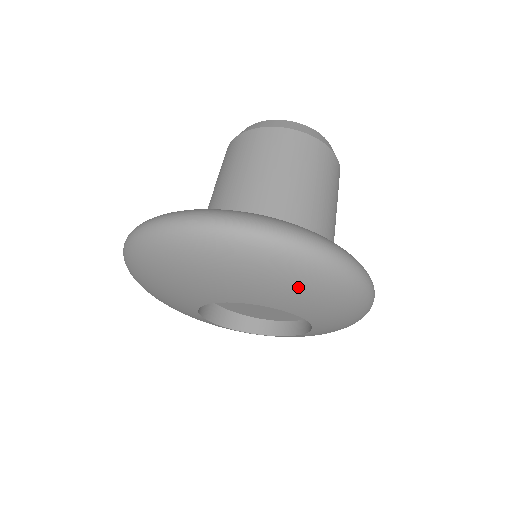
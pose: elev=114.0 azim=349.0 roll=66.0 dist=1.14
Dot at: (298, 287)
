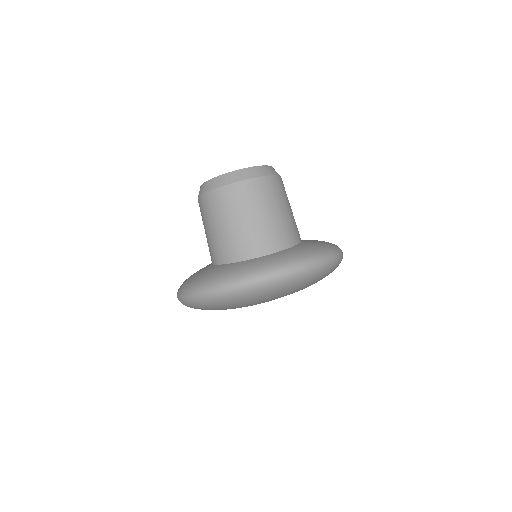
Dot at: (283, 292)
